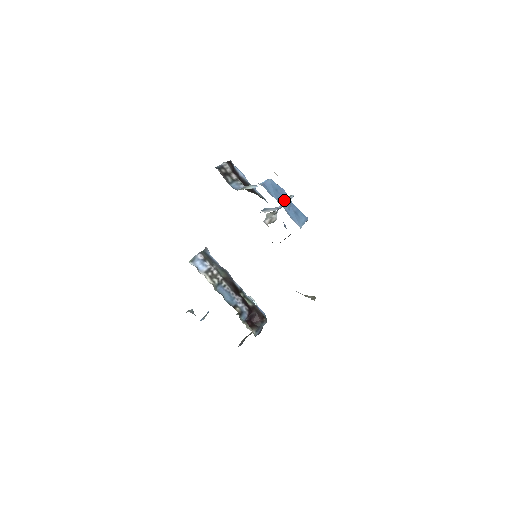
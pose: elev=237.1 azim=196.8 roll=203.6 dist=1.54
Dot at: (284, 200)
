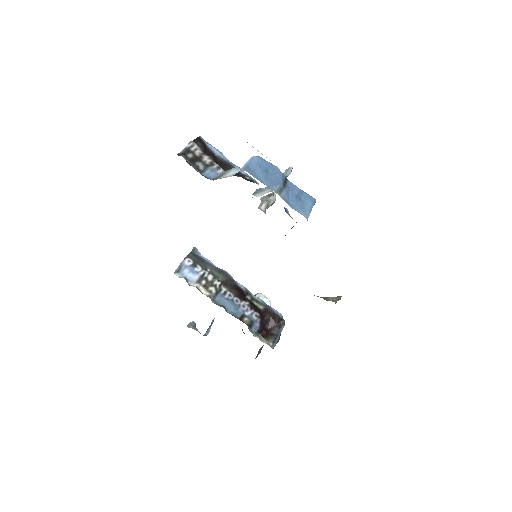
Dot at: (279, 184)
